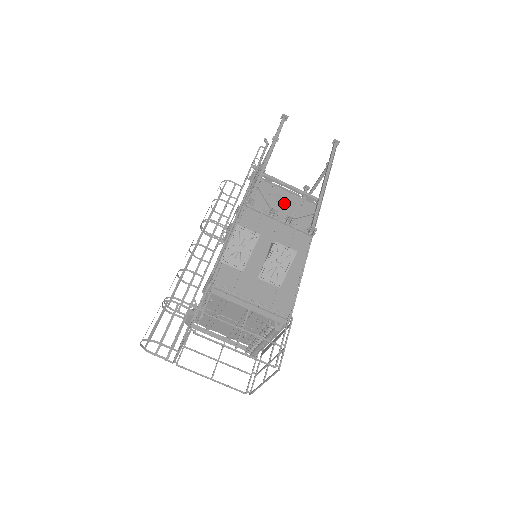
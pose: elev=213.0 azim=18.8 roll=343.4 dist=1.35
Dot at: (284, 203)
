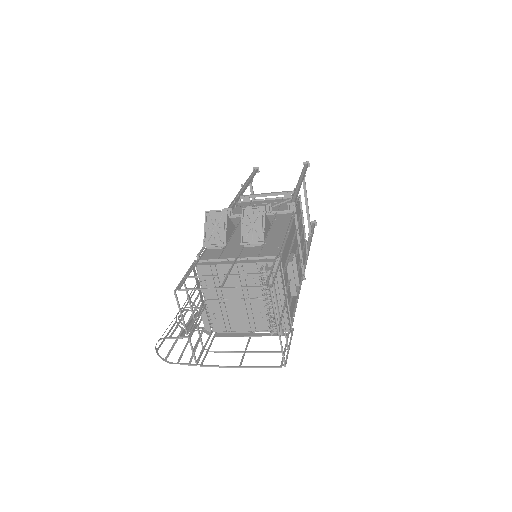
Dot at: occluded
